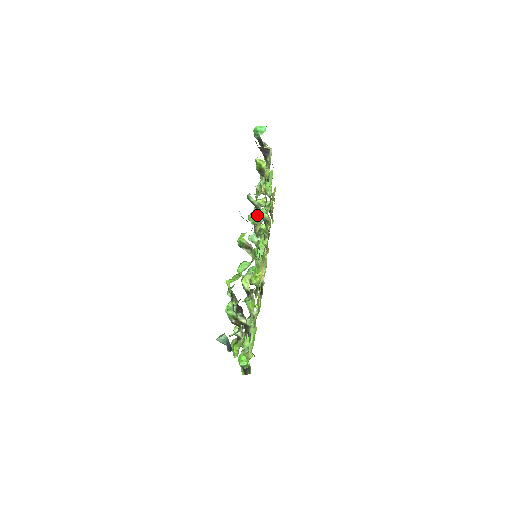
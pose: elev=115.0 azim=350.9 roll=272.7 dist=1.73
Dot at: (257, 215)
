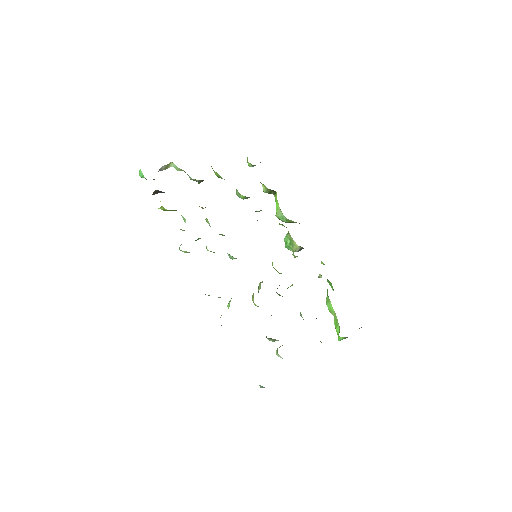
Dot at: occluded
